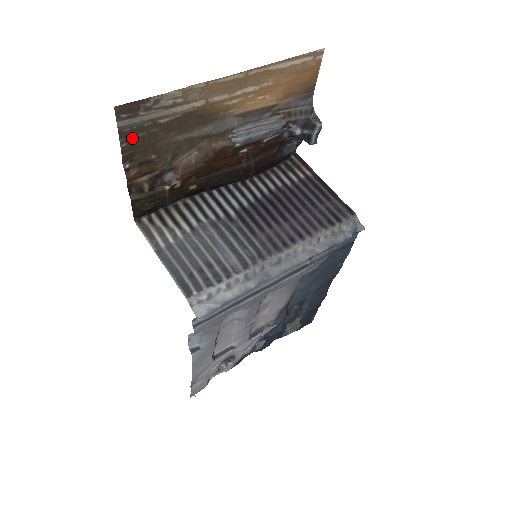
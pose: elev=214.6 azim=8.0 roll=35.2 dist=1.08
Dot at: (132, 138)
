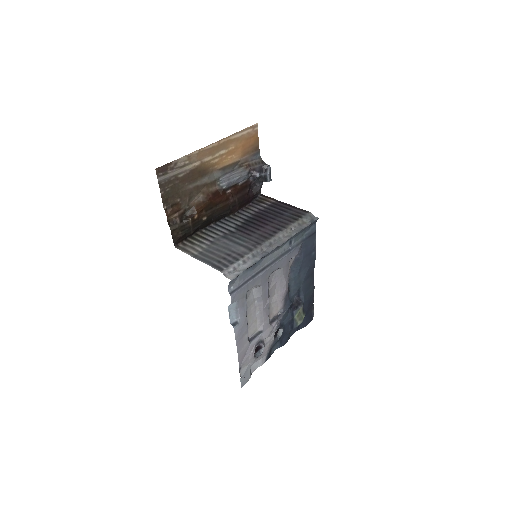
Dot at: (166, 188)
